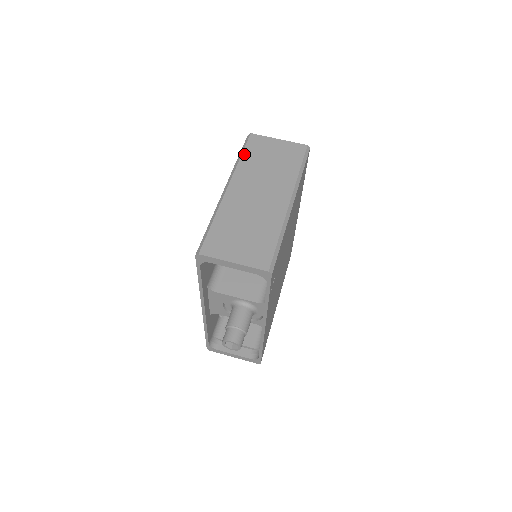
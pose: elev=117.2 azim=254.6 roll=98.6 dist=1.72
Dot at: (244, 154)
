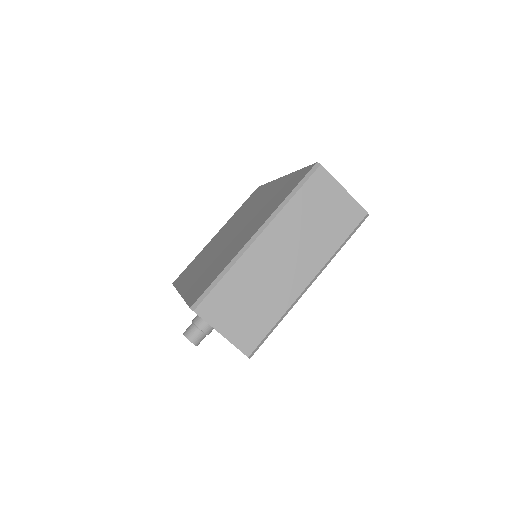
Dot at: (298, 195)
